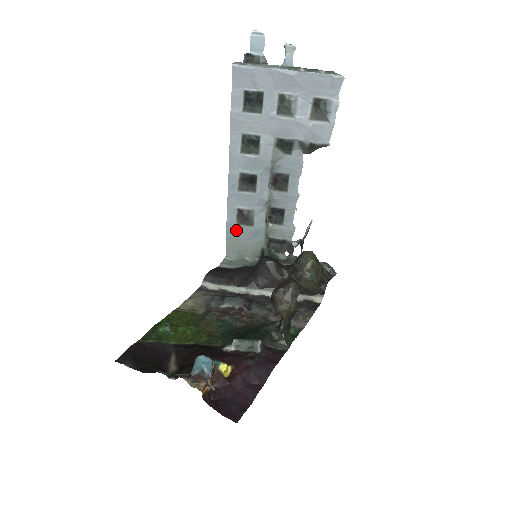
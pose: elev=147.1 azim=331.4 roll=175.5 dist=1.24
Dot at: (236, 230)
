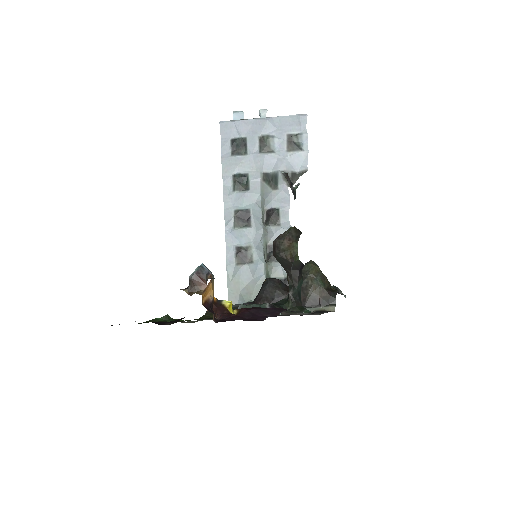
Dot at: (236, 271)
